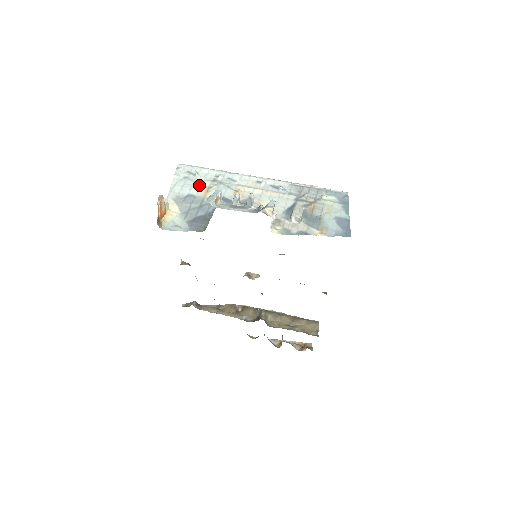
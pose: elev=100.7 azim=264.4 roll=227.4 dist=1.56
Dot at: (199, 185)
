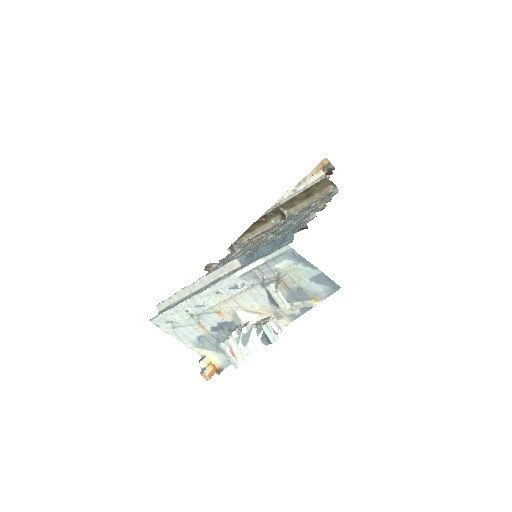
Dot at: (190, 327)
